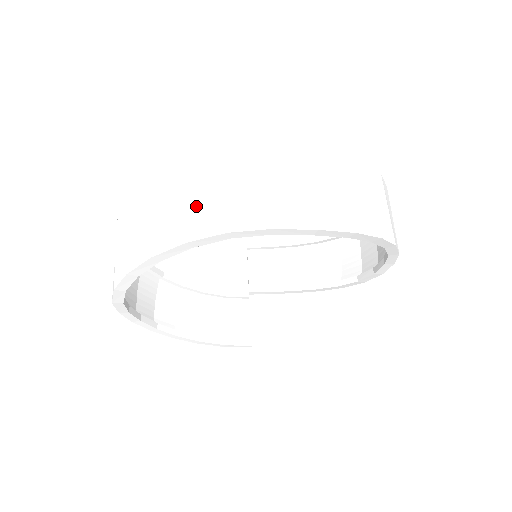
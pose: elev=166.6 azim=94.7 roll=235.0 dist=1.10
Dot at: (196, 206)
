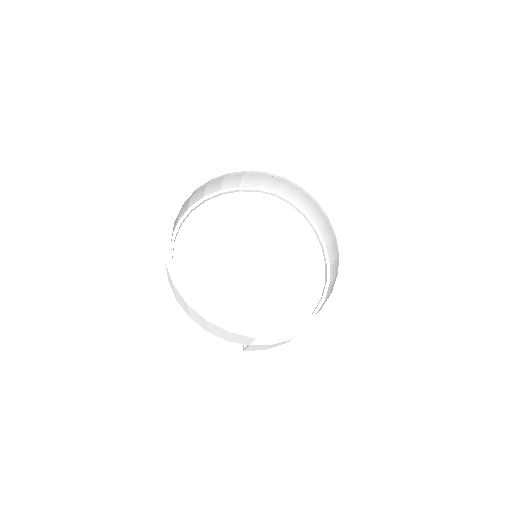
Dot at: (230, 176)
